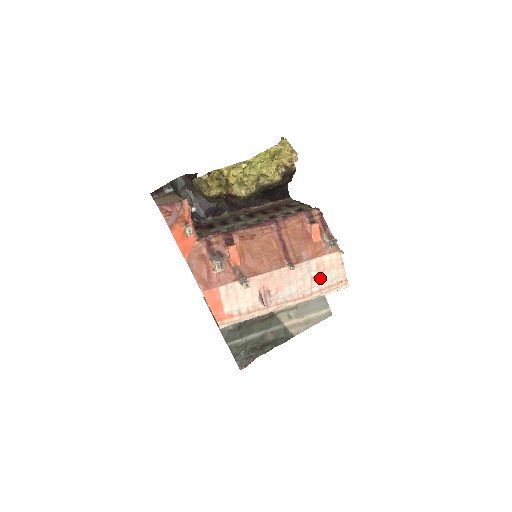
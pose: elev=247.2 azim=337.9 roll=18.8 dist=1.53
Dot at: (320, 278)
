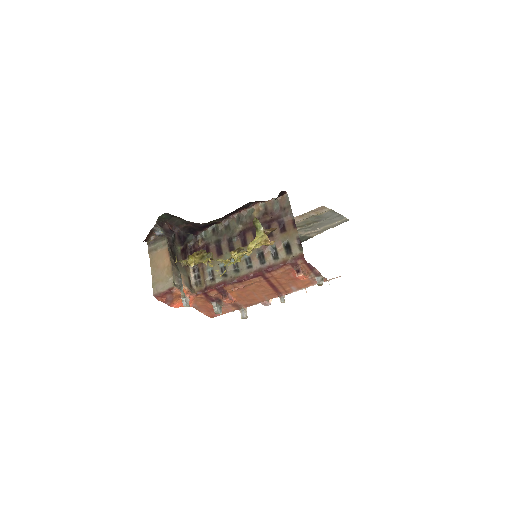
Dot at: occluded
